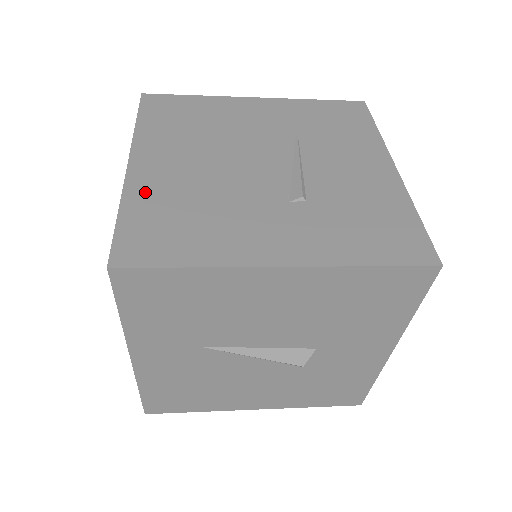
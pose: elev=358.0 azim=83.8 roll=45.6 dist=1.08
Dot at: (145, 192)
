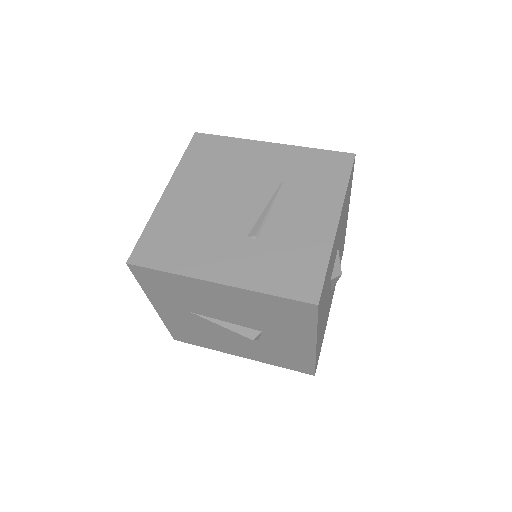
Dot at: (165, 216)
